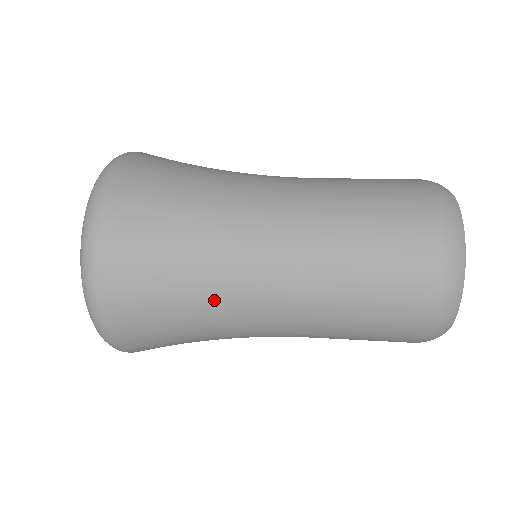
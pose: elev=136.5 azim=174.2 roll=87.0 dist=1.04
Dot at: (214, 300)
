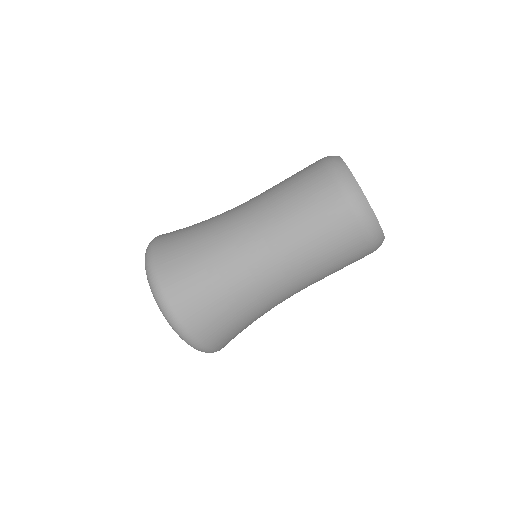
Dot at: (256, 308)
